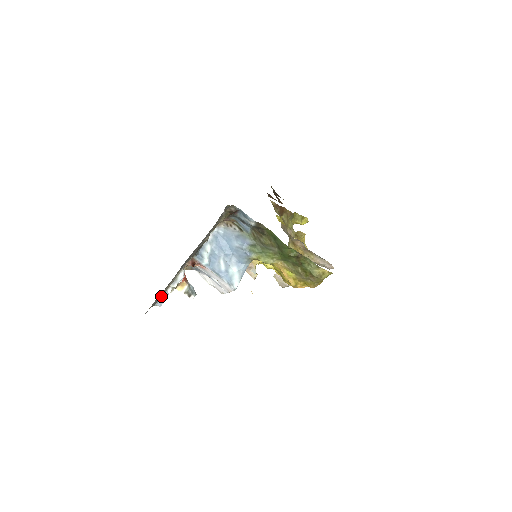
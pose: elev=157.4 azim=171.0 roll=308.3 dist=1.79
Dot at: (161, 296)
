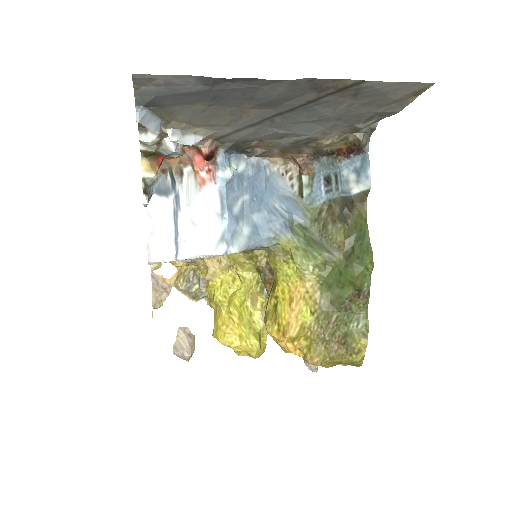
Dot at: (155, 112)
